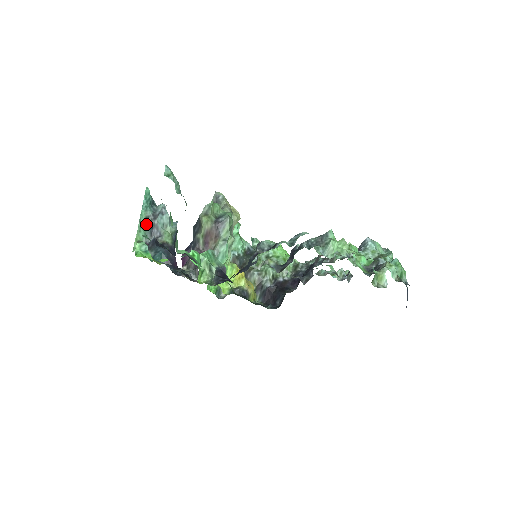
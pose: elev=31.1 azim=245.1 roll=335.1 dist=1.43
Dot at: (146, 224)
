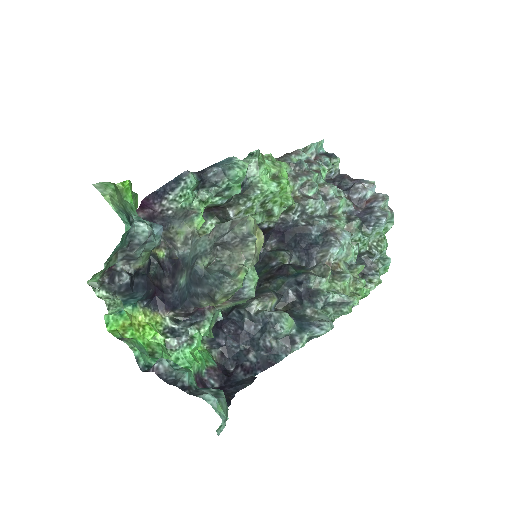
Dot at: (115, 259)
